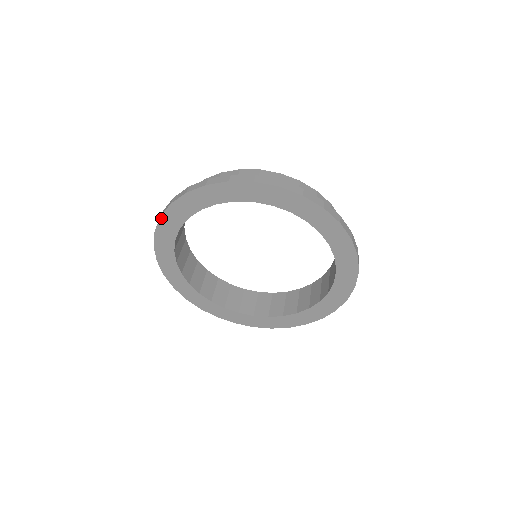
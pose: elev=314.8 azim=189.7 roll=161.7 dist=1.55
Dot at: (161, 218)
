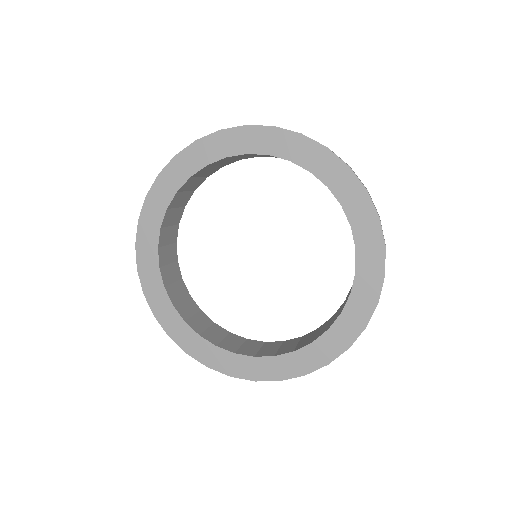
Dot at: (137, 246)
